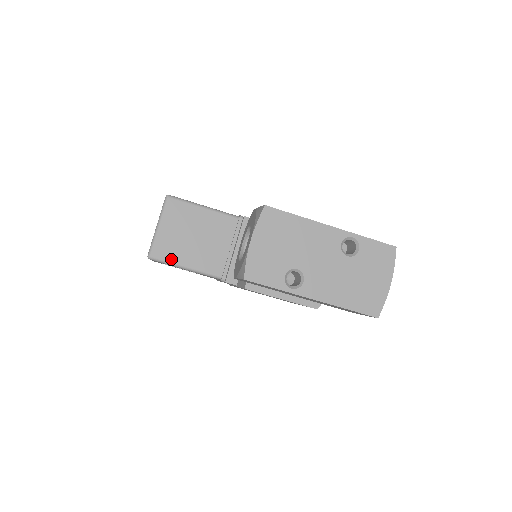
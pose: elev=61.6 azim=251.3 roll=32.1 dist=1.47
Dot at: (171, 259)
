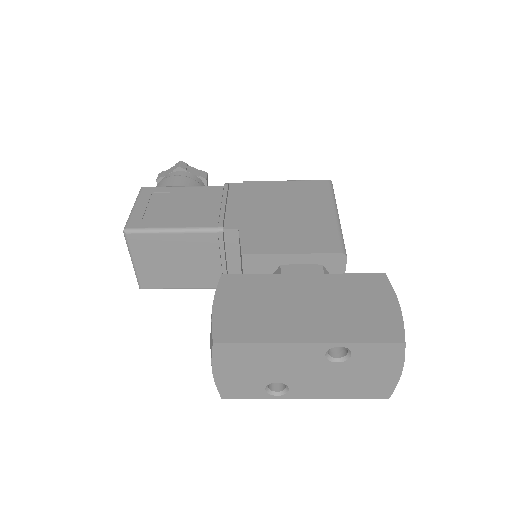
Dot at: (163, 286)
